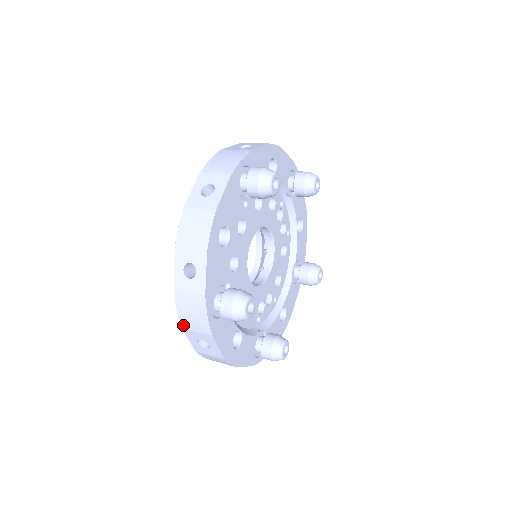
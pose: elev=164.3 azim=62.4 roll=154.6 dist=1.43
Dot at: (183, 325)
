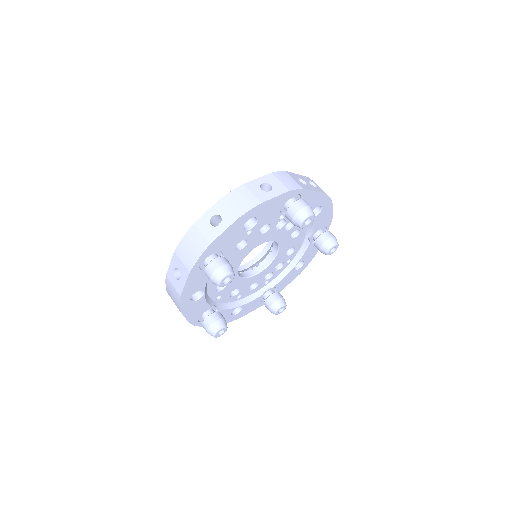
Dot at: occluded
